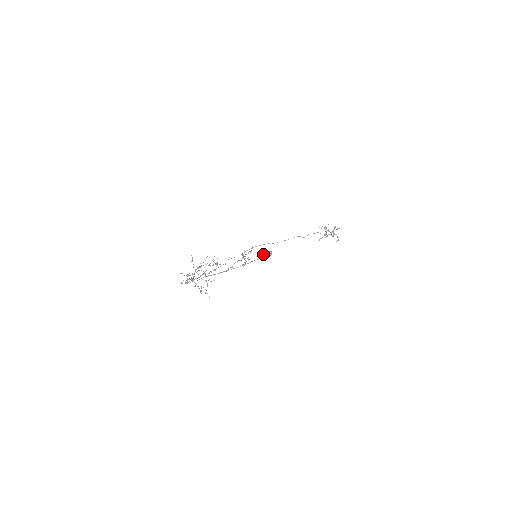
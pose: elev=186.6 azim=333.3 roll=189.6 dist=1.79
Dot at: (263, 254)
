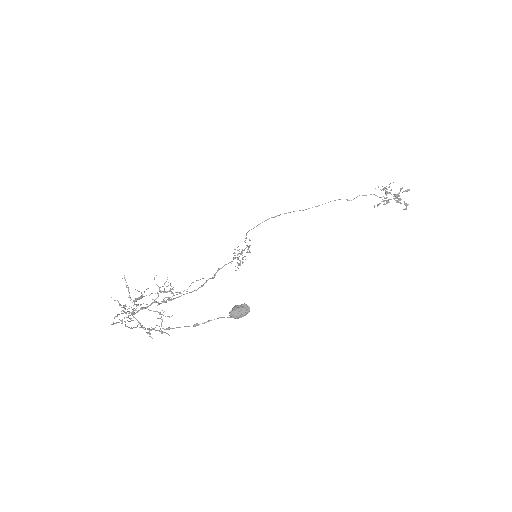
Dot at: (229, 313)
